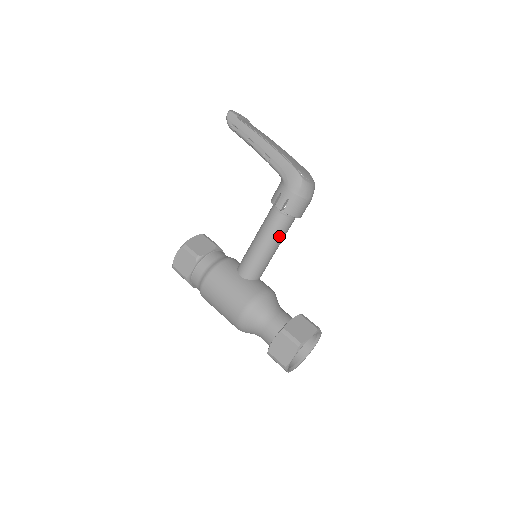
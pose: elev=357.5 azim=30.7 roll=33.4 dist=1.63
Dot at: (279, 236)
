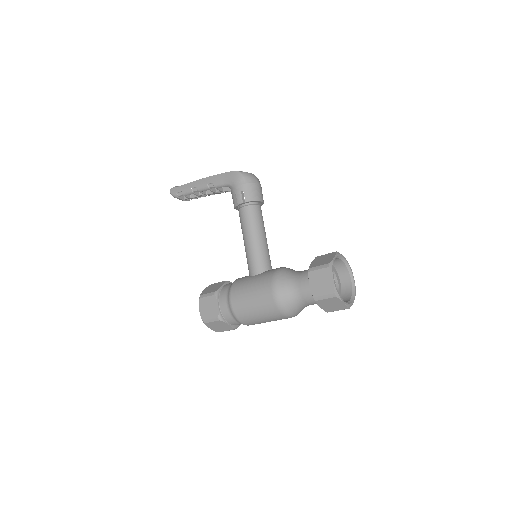
Dot at: (258, 223)
